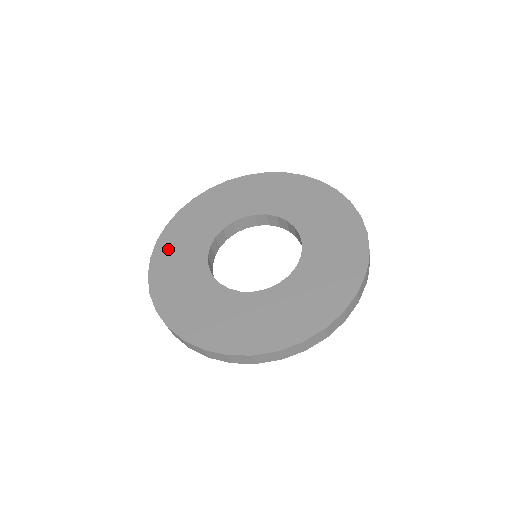
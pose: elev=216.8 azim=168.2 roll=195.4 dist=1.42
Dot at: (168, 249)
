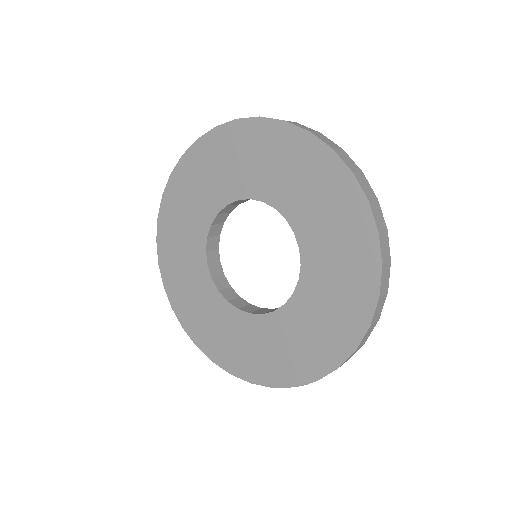
Dot at: (198, 163)
